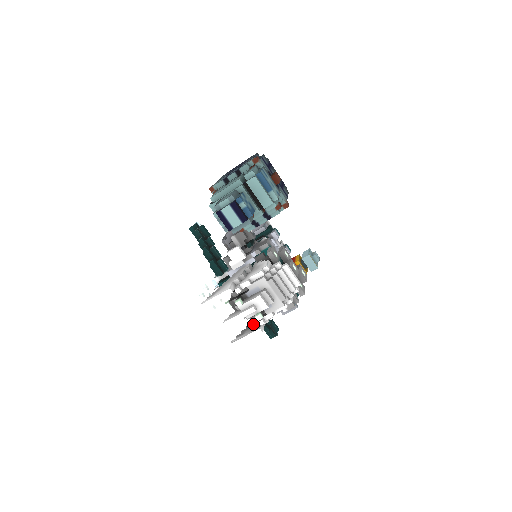
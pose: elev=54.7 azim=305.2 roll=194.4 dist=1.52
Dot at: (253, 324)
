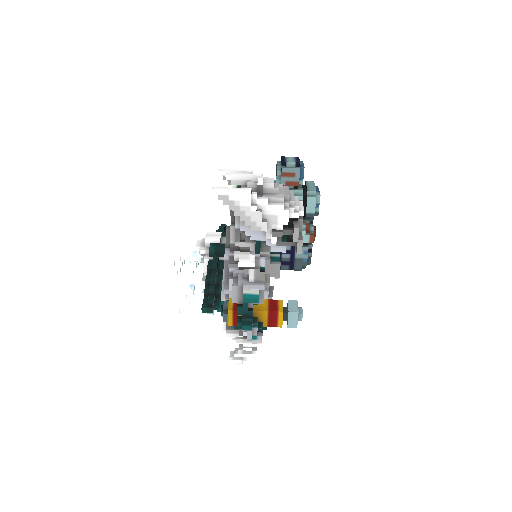
Dot at: (240, 204)
